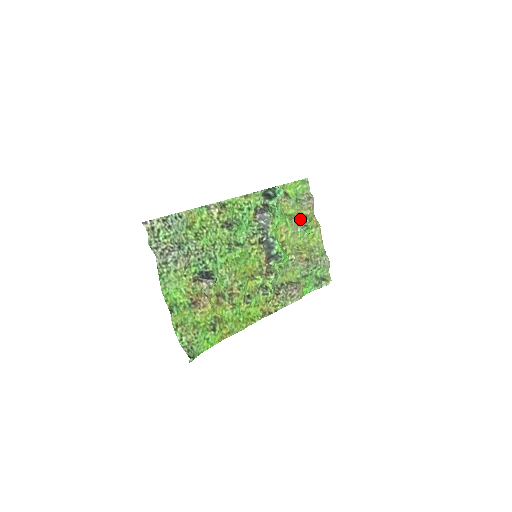
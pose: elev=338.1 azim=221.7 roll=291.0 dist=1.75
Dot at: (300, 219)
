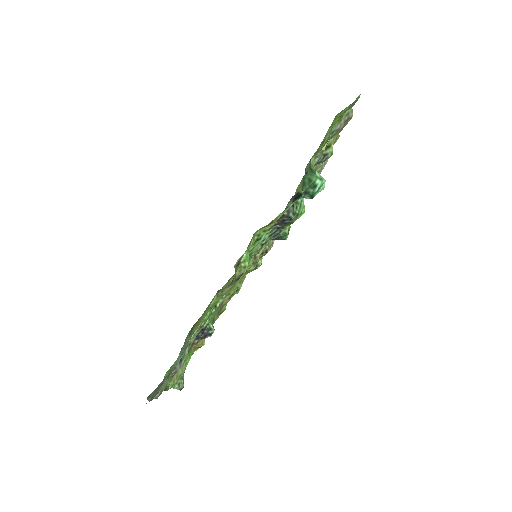
Dot at: (321, 158)
